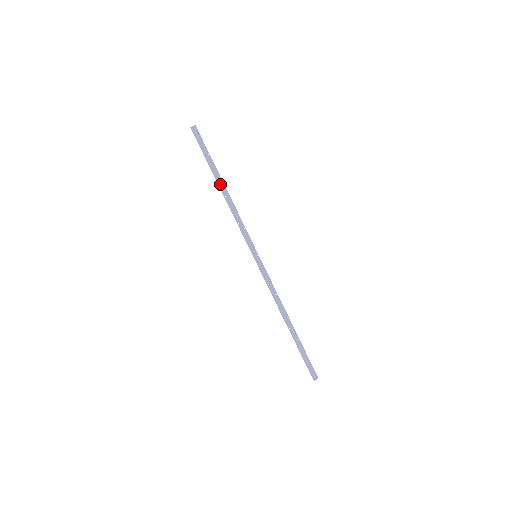
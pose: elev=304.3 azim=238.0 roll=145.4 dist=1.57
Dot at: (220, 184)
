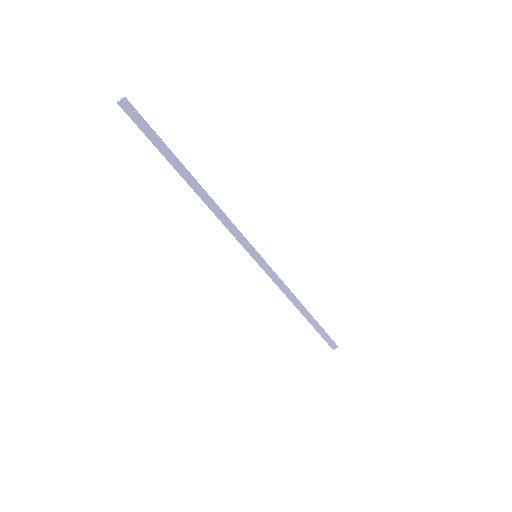
Dot at: (189, 181)
